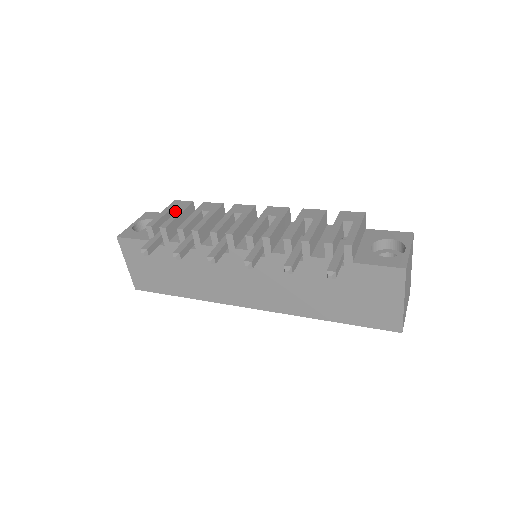
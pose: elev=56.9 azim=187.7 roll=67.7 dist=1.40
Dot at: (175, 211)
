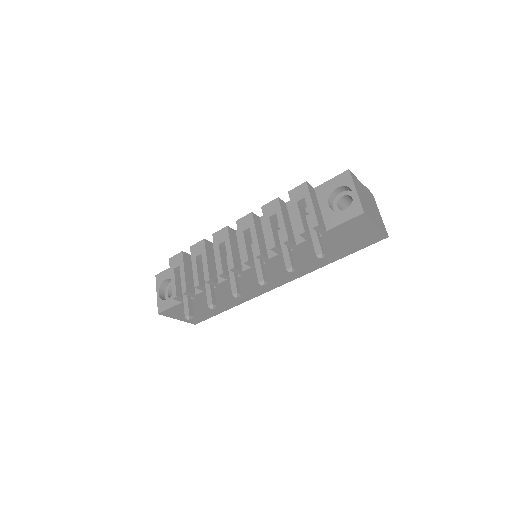
Dot at: (178, 268)
